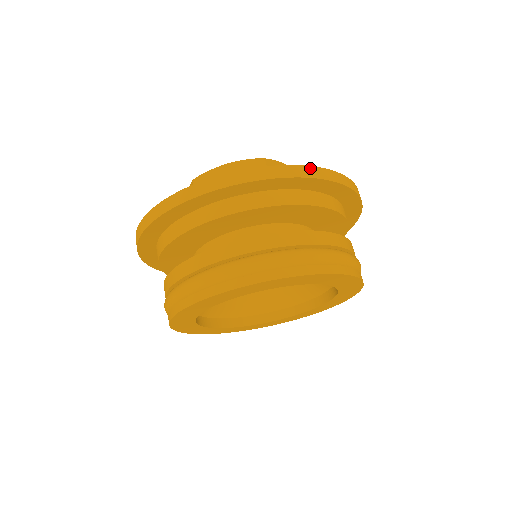
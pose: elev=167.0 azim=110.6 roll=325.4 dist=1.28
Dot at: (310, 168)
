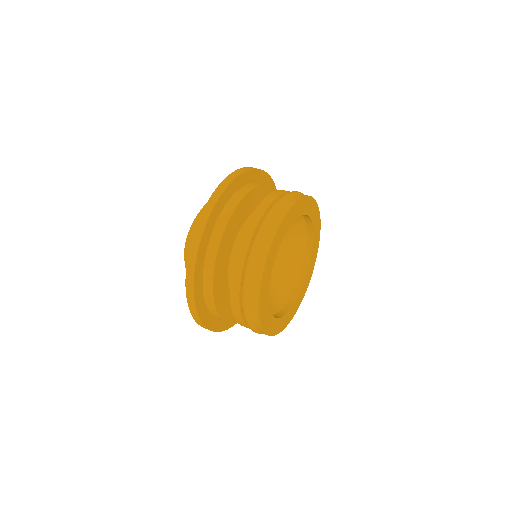
Dot at: occluded
